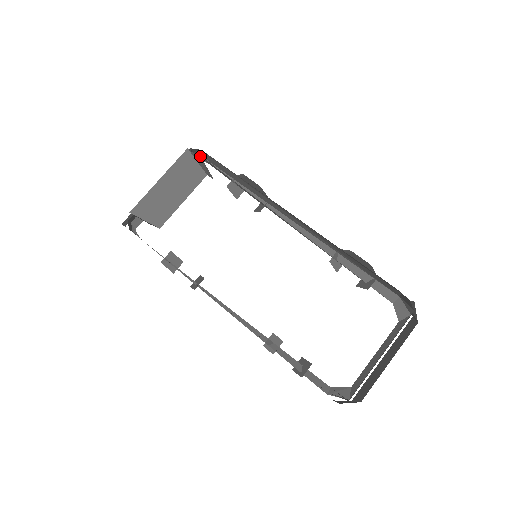
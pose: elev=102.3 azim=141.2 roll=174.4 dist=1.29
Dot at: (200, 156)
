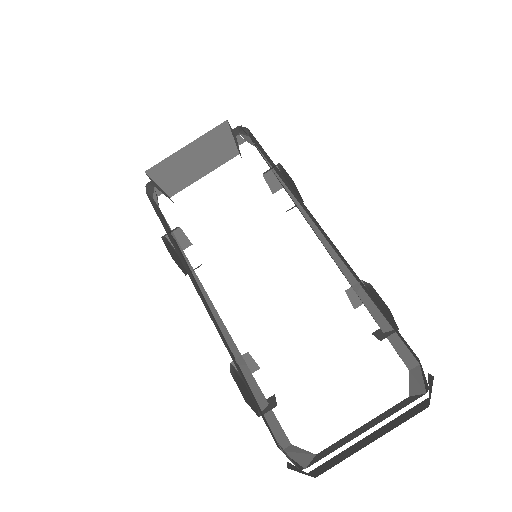
Dot at: (249, 137)
